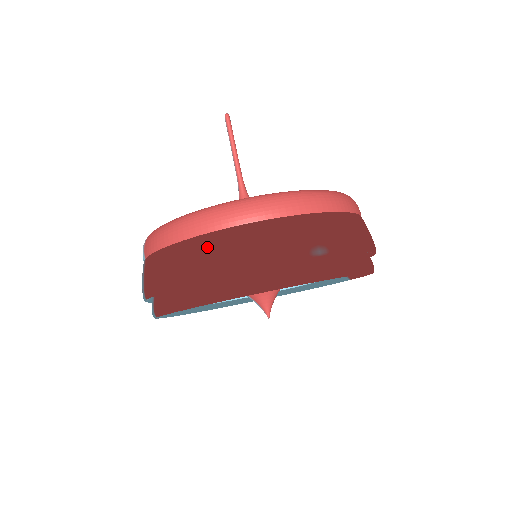
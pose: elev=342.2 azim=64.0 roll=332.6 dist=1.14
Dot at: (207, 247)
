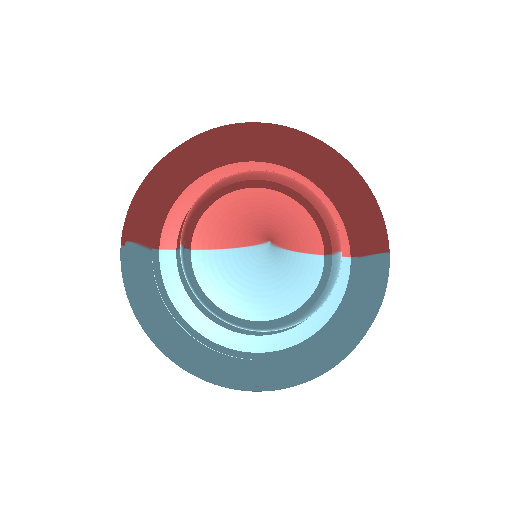
Dot at: occluded
